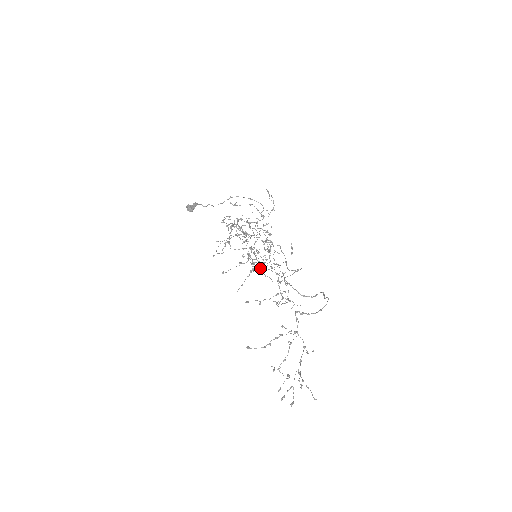
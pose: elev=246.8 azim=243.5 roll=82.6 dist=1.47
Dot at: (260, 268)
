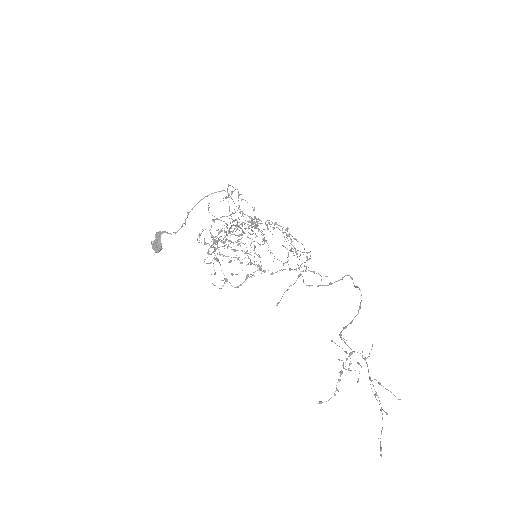
Dot at: (258, 228)
